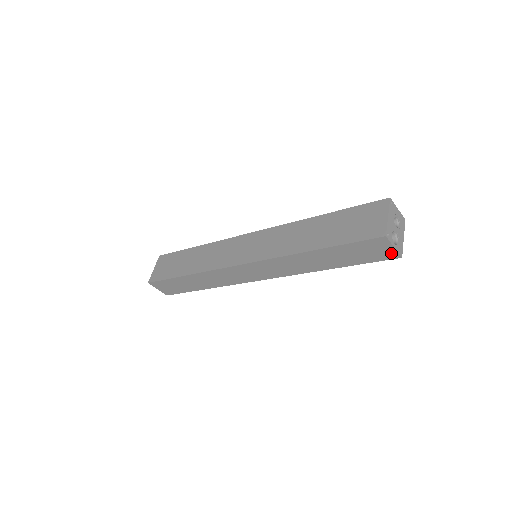
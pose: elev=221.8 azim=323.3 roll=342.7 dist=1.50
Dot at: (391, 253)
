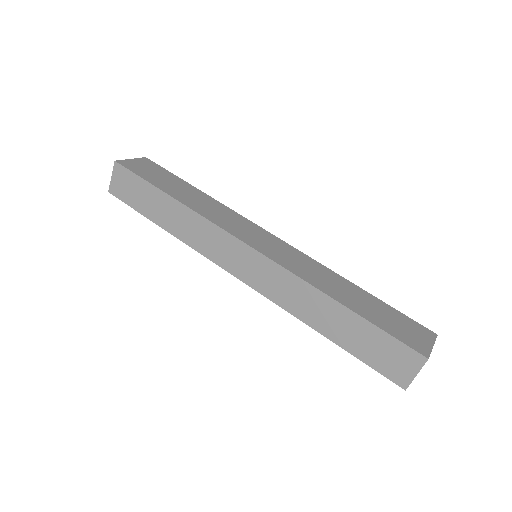
Dot at: (404, 377)
